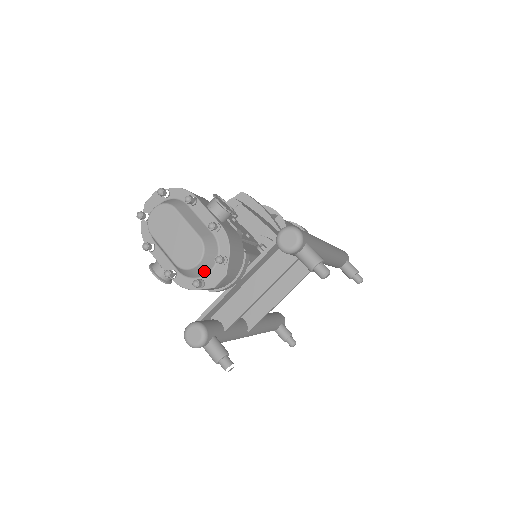
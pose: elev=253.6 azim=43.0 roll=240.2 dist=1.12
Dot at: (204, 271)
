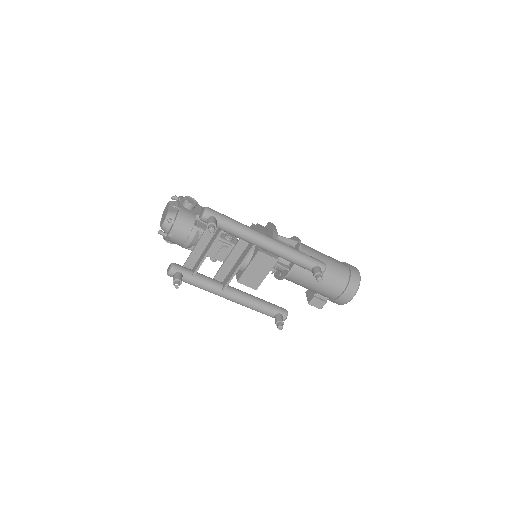
Dot at: (167, 228)
